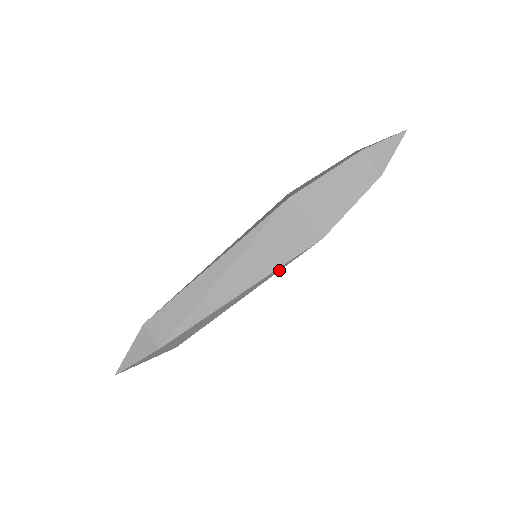
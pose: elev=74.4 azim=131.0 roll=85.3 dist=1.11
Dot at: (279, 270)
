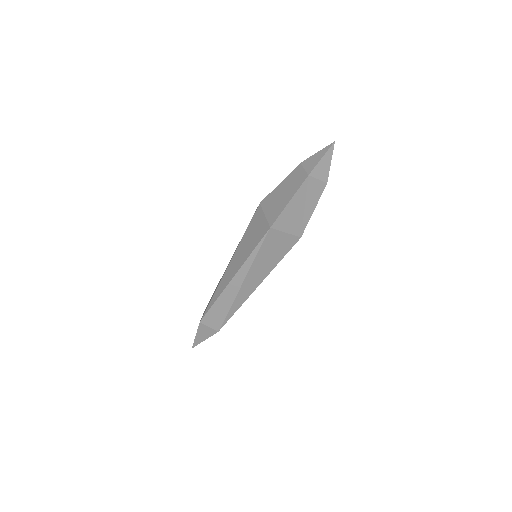
Dot at: occluded
